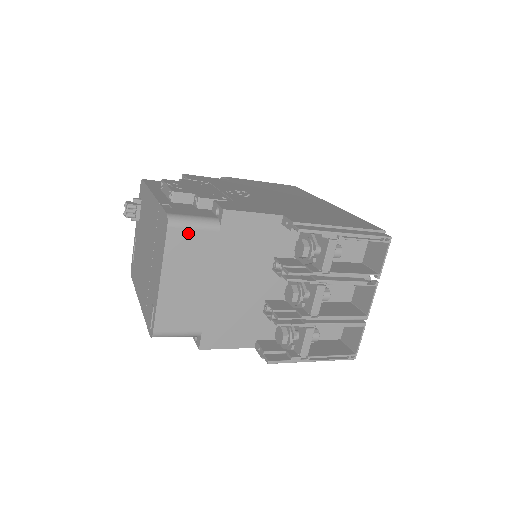
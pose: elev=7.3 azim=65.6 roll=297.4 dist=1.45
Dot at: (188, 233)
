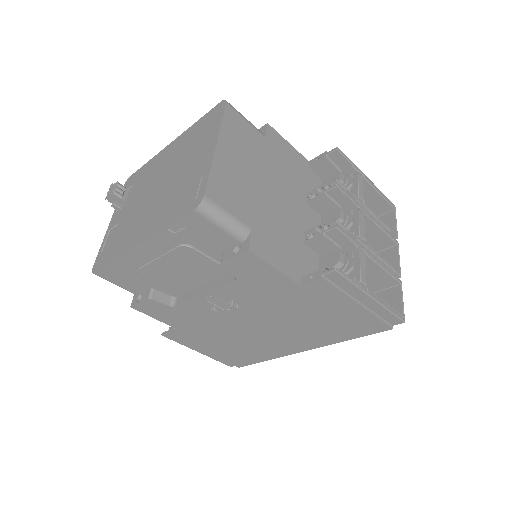
Dot at: (242, 121)
